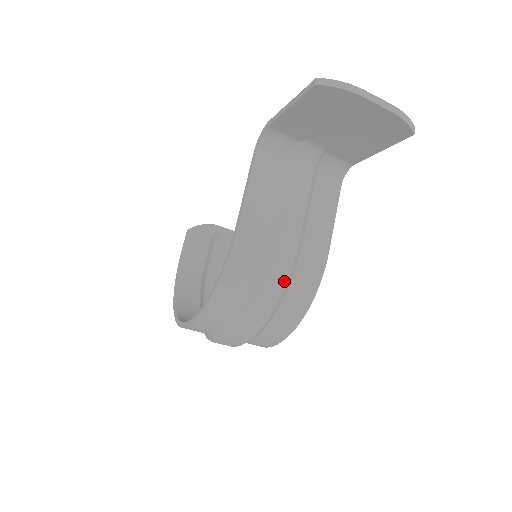
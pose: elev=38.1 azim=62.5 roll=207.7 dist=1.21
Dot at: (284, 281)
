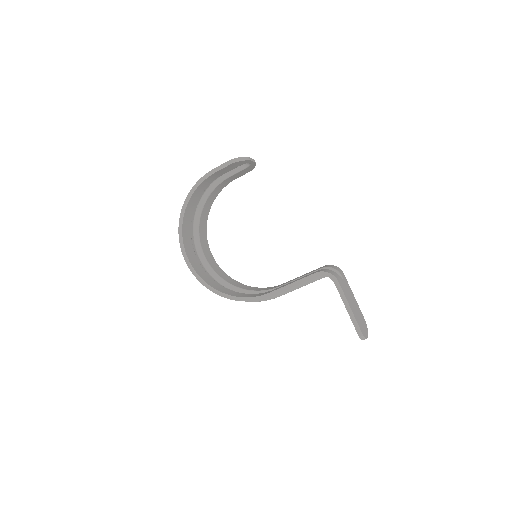
Dot at: occluded
